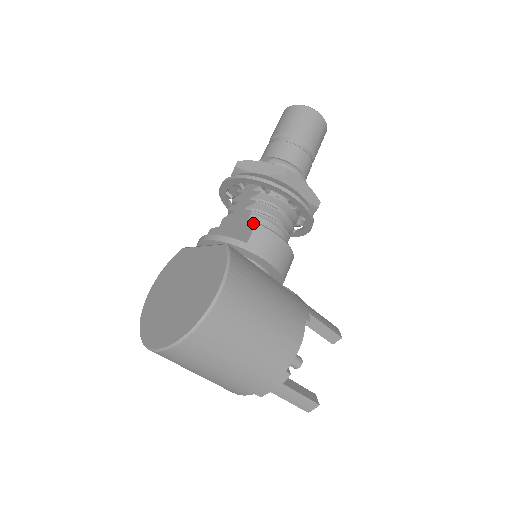
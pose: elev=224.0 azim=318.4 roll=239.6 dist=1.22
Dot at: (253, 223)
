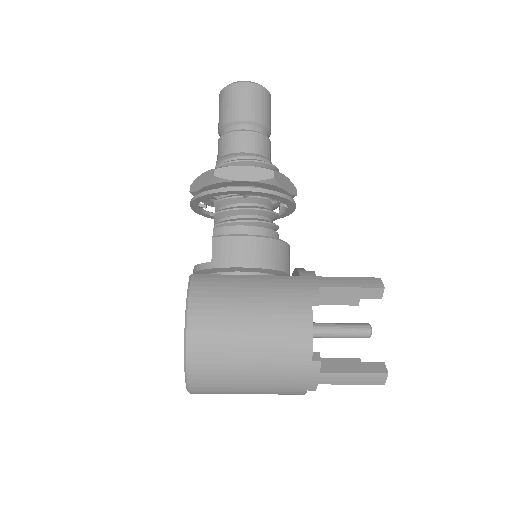
Dot at: (212, 238)
